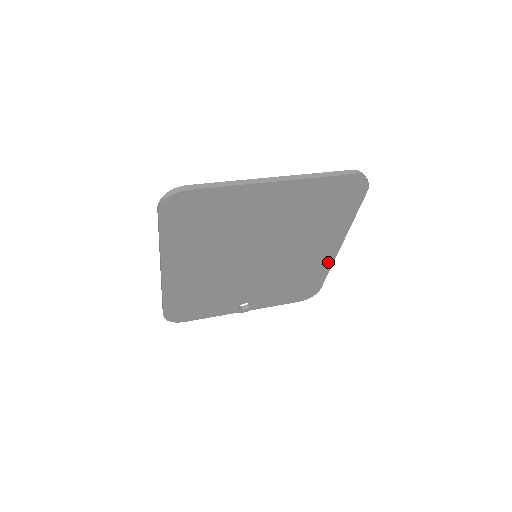
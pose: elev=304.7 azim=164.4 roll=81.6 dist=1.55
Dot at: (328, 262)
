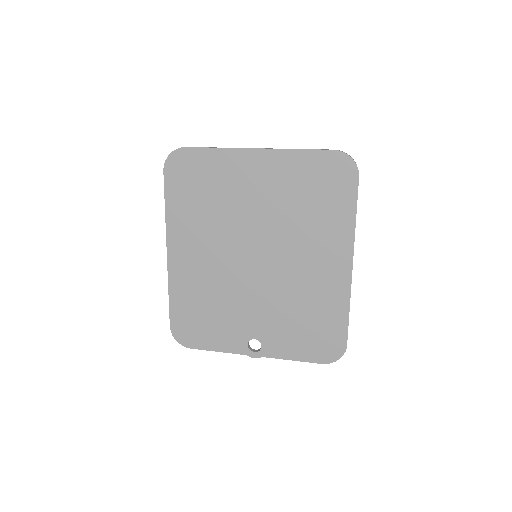
Dot at: (343, 292)
